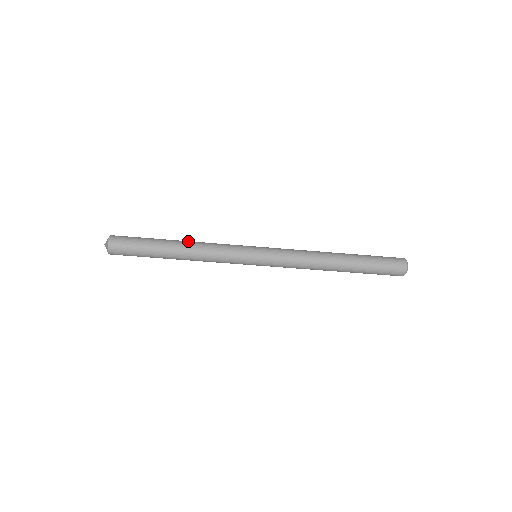
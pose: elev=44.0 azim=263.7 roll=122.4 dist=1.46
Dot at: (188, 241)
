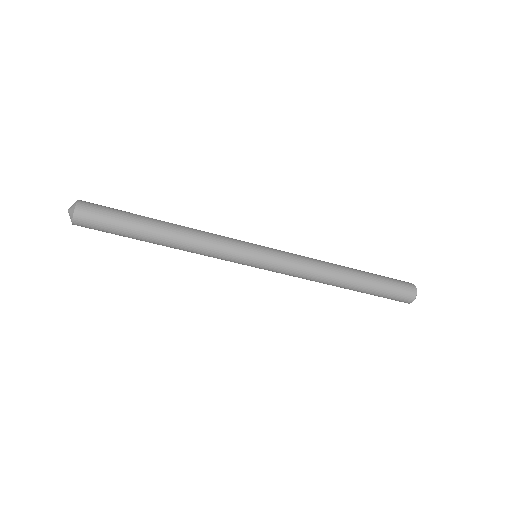
Dot at: (178, 228)
